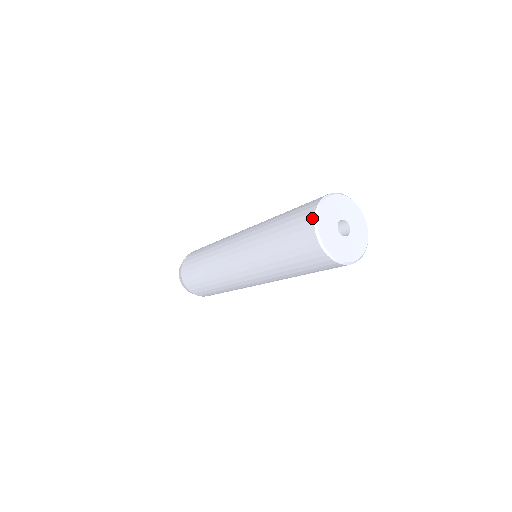
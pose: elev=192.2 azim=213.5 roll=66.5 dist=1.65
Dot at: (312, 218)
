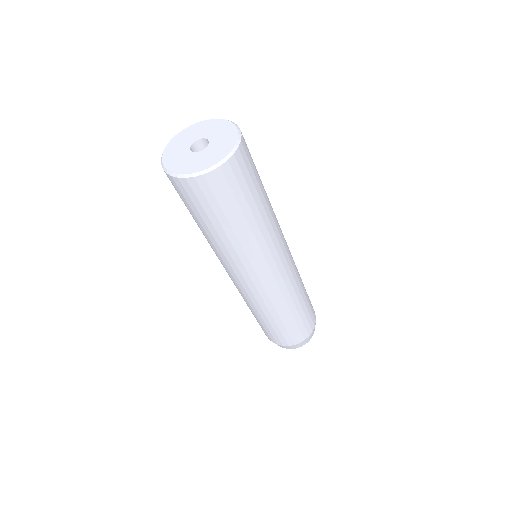
Dot at: occluded
